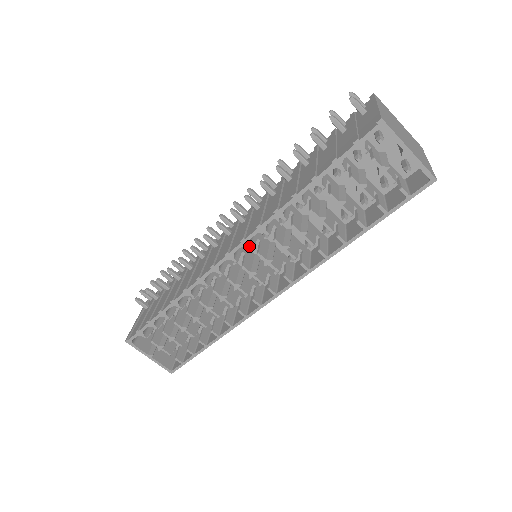
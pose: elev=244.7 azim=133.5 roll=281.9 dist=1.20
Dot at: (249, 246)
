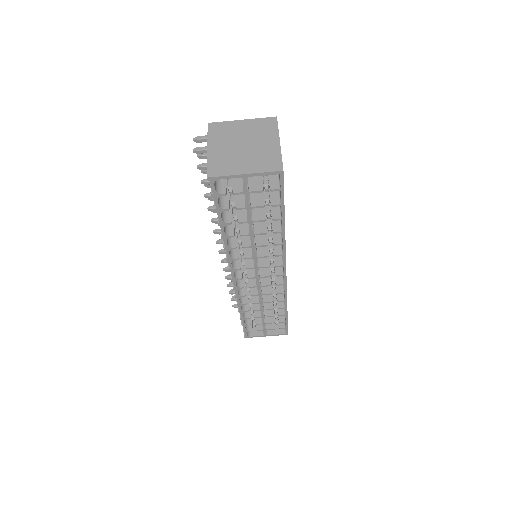
Dot at: (236, 270)
